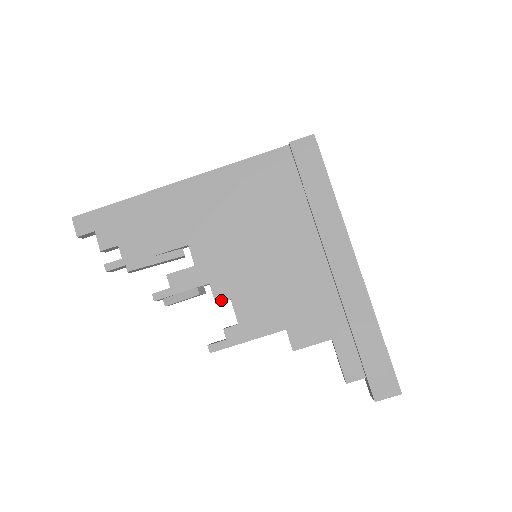
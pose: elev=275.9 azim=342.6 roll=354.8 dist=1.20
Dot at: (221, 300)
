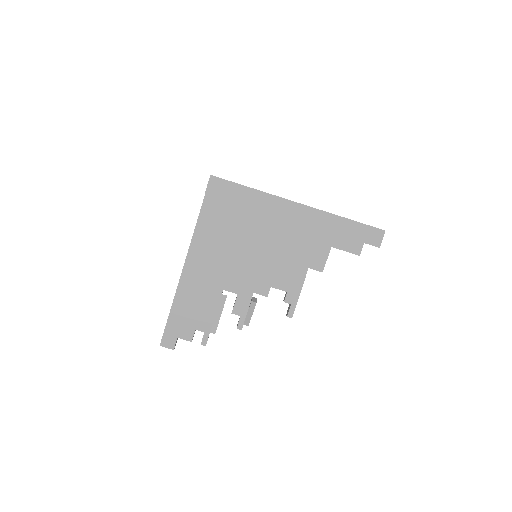
Dot at: (267, 293)
